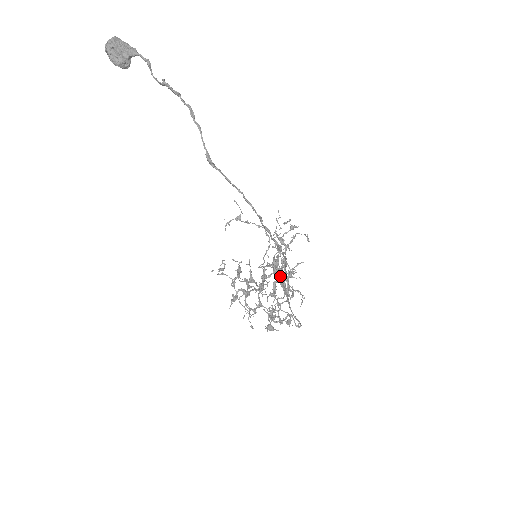
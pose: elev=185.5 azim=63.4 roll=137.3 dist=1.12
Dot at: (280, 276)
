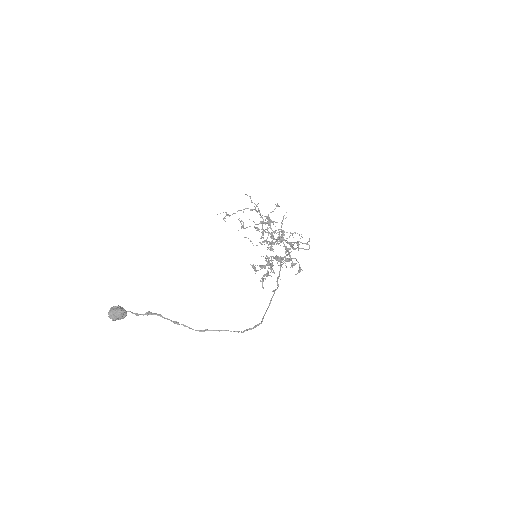
Dot at: occluded
